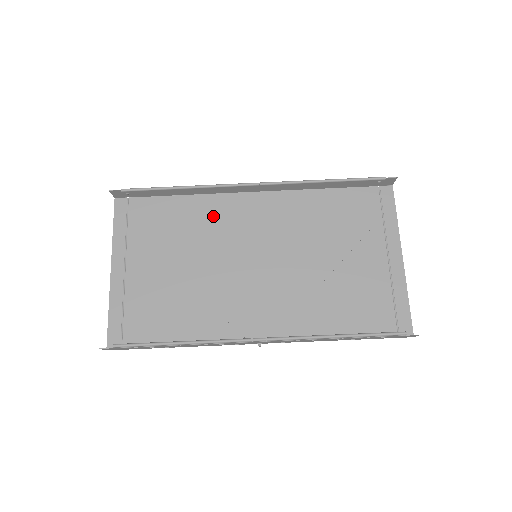
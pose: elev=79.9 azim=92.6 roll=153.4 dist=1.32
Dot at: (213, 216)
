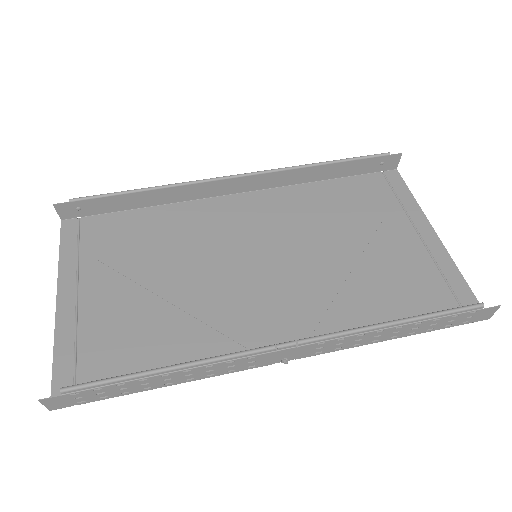
Dot at: (192, 223)
